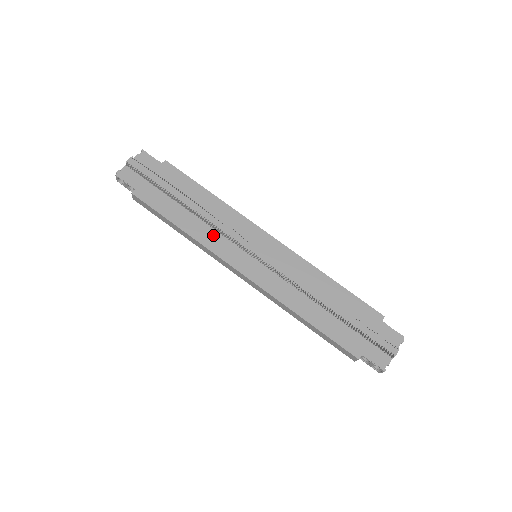
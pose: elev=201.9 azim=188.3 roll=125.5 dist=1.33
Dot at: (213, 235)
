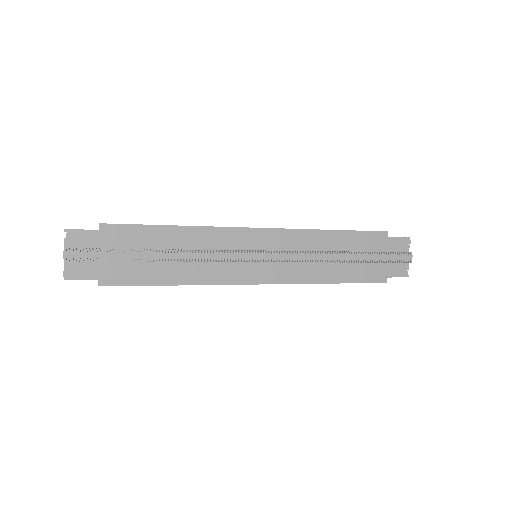
Dot at: (208, 268)
